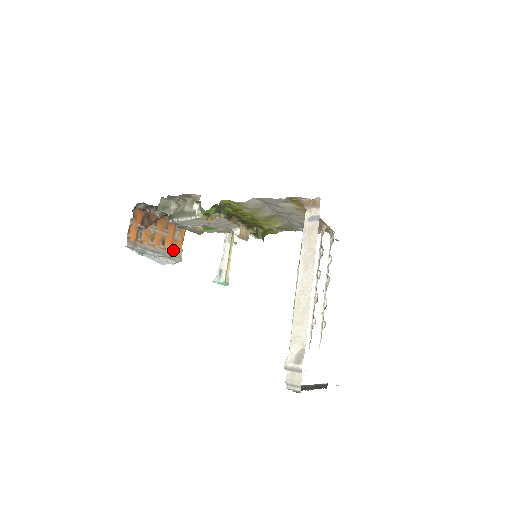
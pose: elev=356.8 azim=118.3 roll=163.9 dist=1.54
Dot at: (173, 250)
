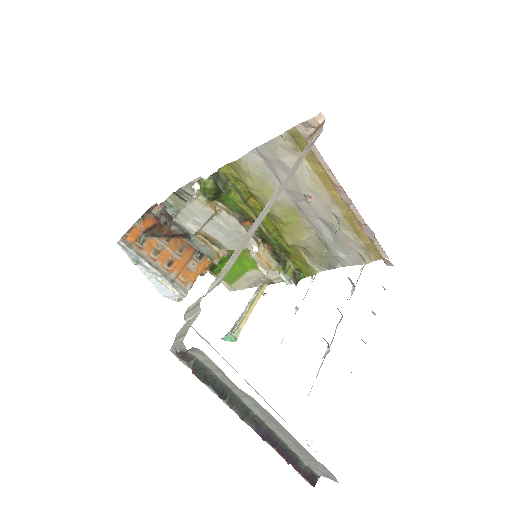
Dot at: (179, 277)
